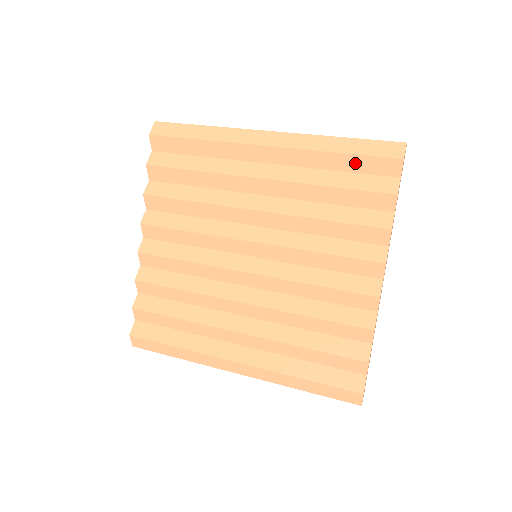
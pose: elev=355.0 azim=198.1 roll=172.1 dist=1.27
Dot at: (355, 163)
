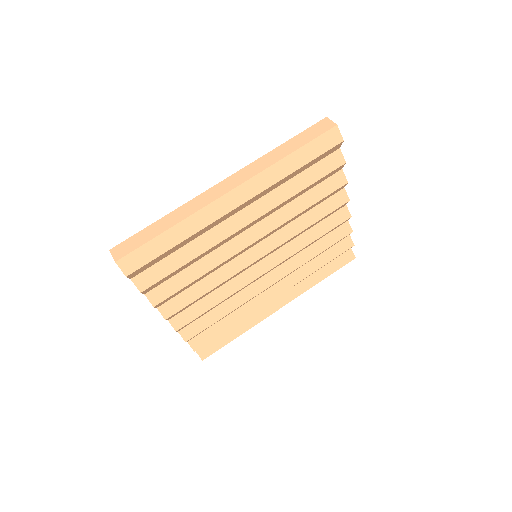
Dot at: (309, 165)
